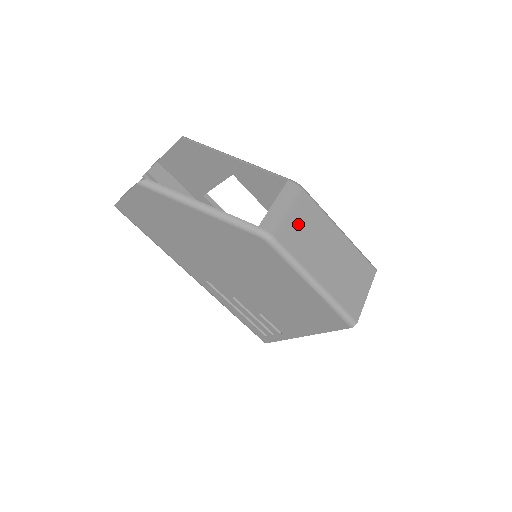
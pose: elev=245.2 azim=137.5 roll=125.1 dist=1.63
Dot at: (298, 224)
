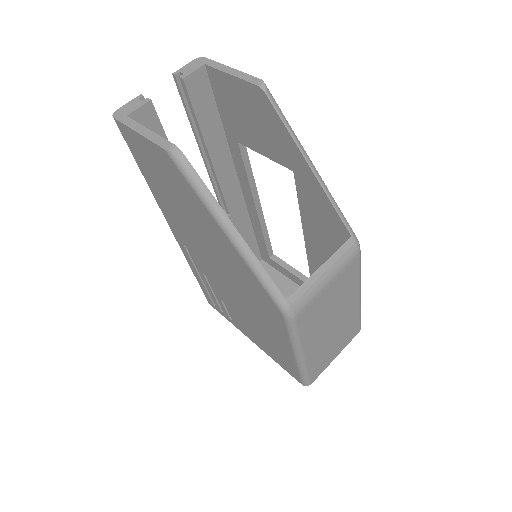
Dot at: (327, 297)
